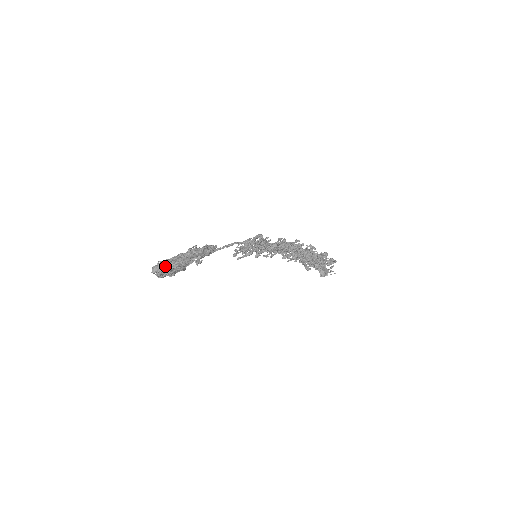
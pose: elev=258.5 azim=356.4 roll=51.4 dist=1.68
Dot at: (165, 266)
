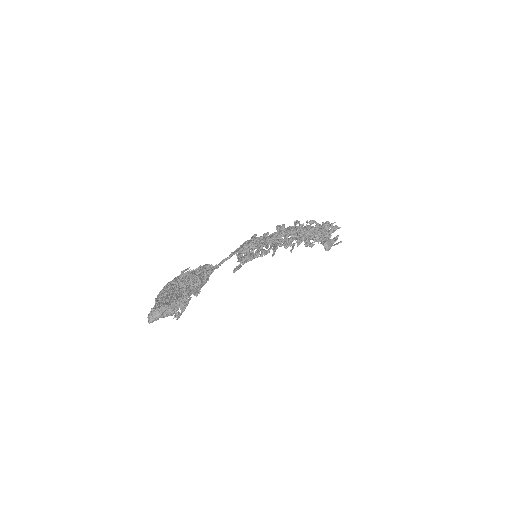
Dot at: (162, 314)
